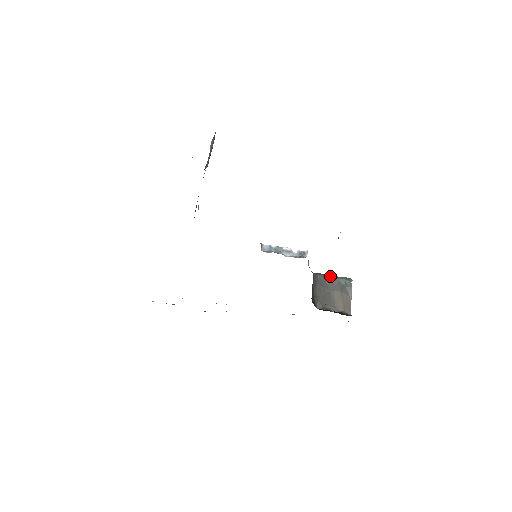
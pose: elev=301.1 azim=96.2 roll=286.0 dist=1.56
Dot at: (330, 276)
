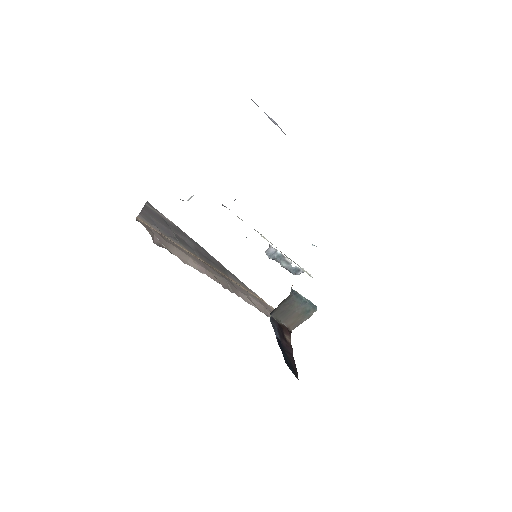
Dot at: (303, 299)
